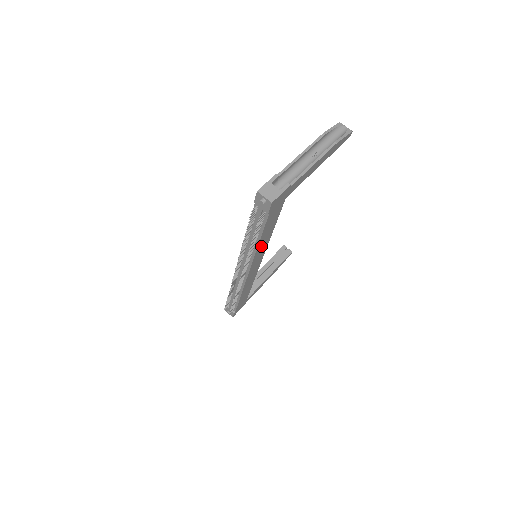
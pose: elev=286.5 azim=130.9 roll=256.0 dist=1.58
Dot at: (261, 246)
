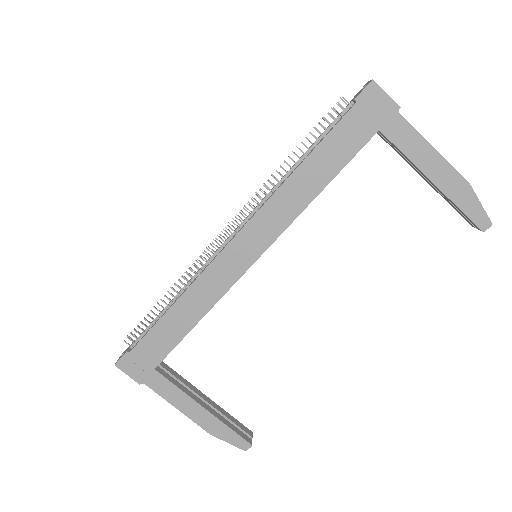
Dot at: (290, 194)
